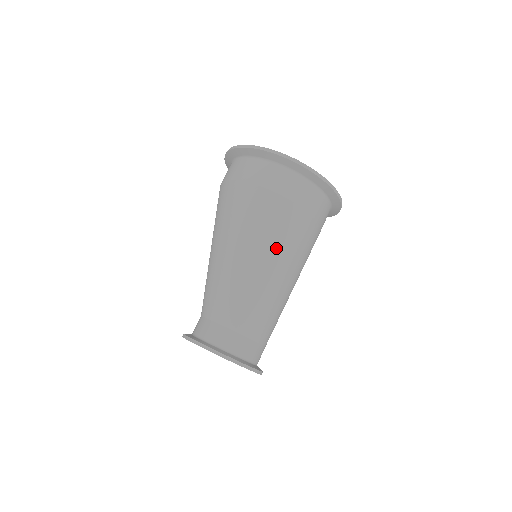
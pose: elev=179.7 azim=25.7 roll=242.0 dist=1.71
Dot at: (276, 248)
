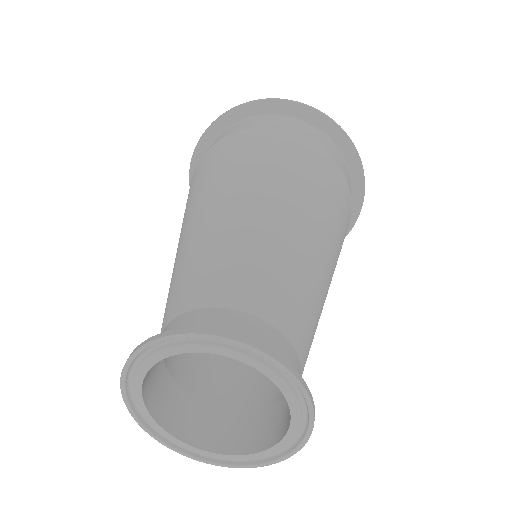
Dot at: (338, 249)
